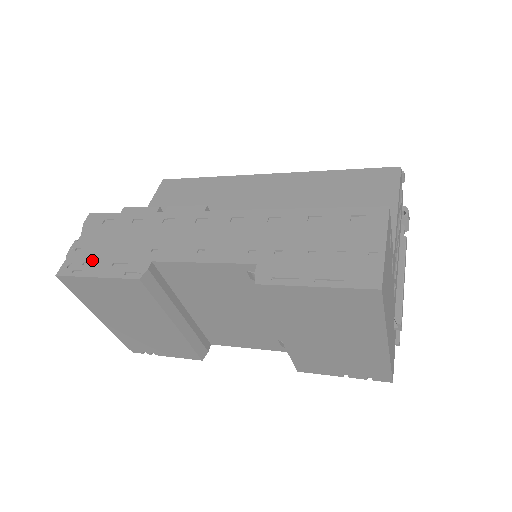
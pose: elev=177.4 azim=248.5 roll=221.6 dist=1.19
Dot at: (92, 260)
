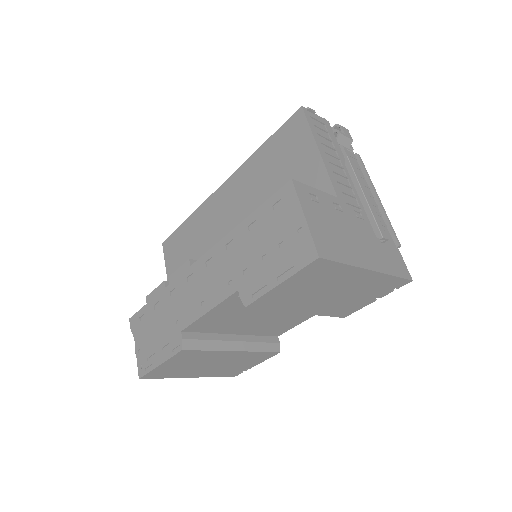
Dot at: (150, 354)
